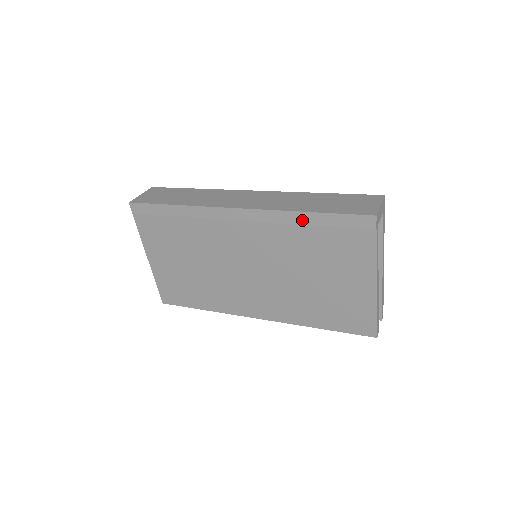
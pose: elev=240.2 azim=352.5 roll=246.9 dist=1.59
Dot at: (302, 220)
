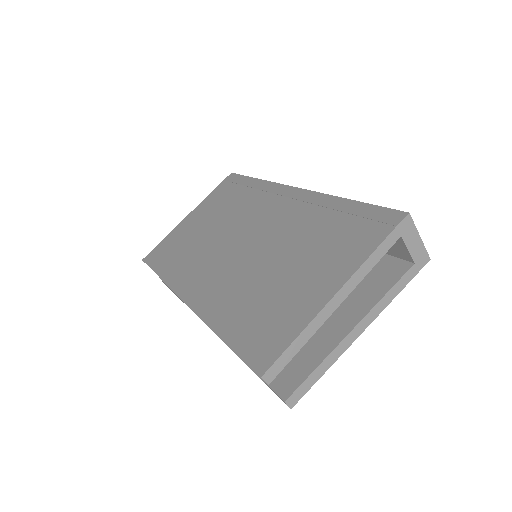
Dot at: (335, 205)
